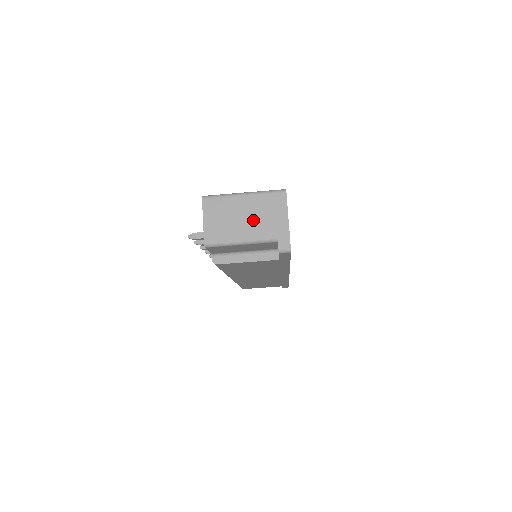
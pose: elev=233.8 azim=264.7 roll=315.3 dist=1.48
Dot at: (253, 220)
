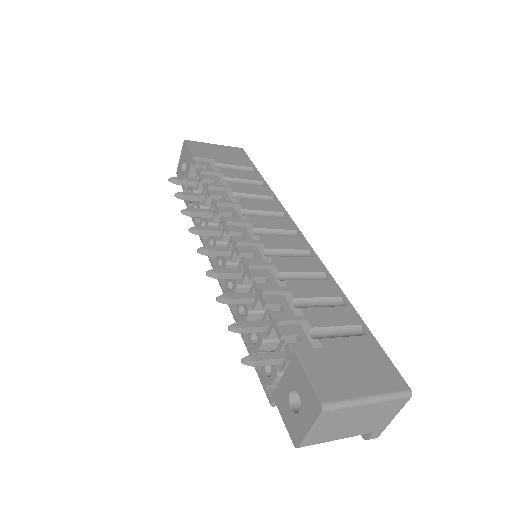
Dot at: (362, 423)
